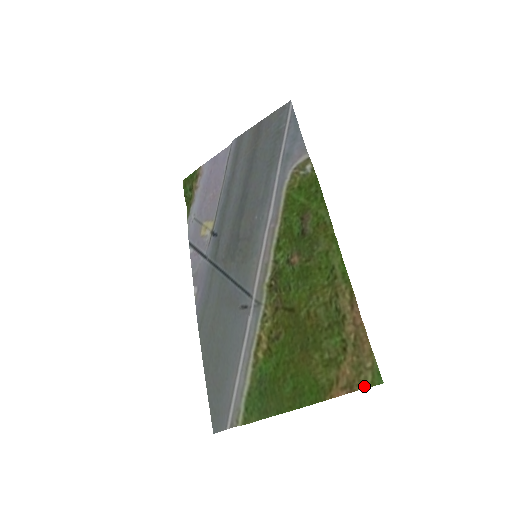
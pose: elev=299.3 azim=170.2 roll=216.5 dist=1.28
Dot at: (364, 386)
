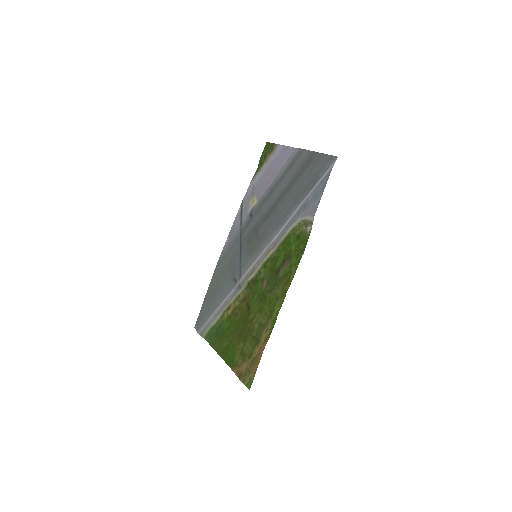
Dot at: (243, 382)
